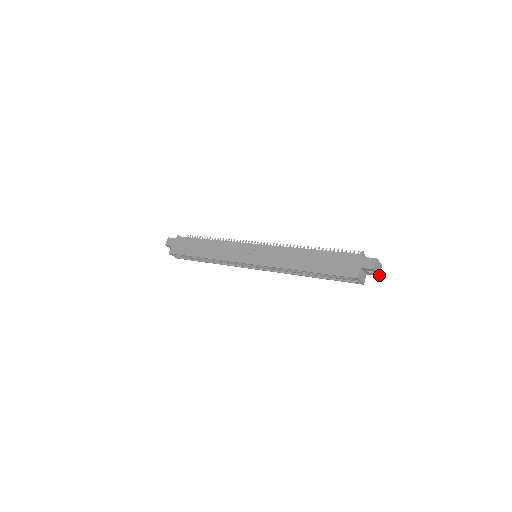
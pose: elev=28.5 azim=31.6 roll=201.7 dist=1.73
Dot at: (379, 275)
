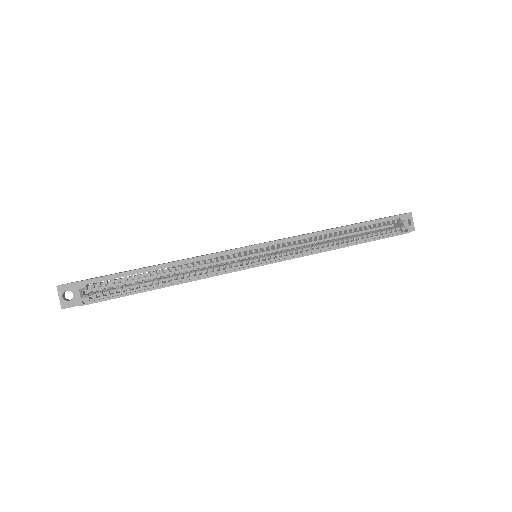
Dot at: (414, 230)
